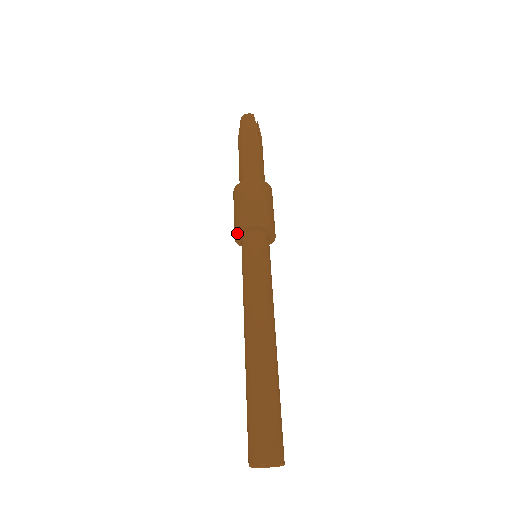
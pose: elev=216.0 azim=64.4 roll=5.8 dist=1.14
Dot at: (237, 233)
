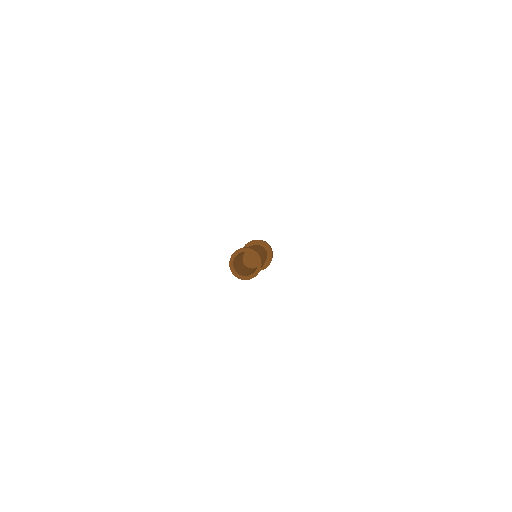
Dot at: occluded
